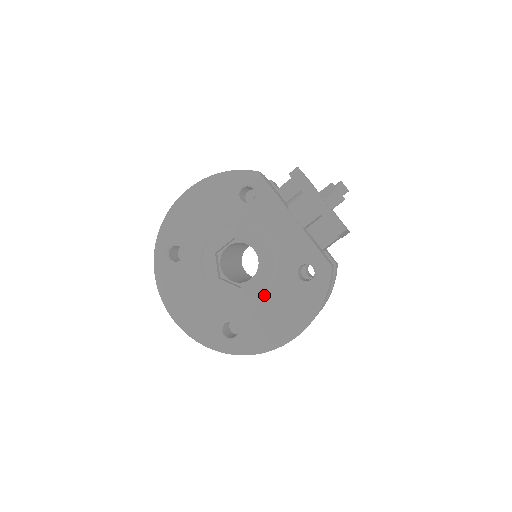
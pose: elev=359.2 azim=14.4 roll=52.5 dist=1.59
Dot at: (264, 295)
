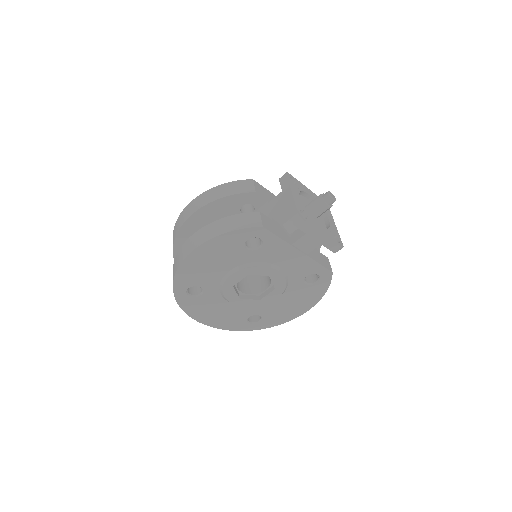
Dot at: (279, 298)
